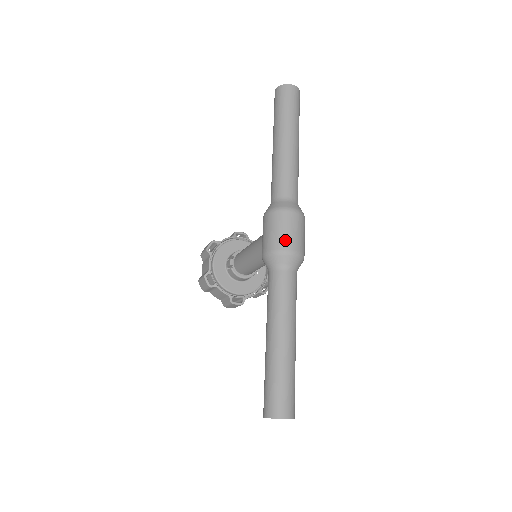
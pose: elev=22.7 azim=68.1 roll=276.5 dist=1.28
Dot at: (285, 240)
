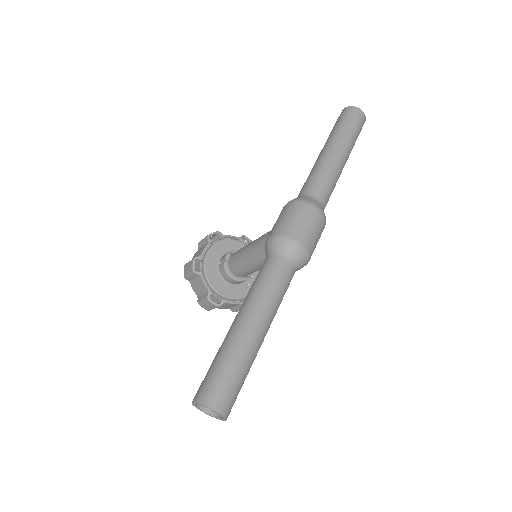
Dot at: (298, 230)
